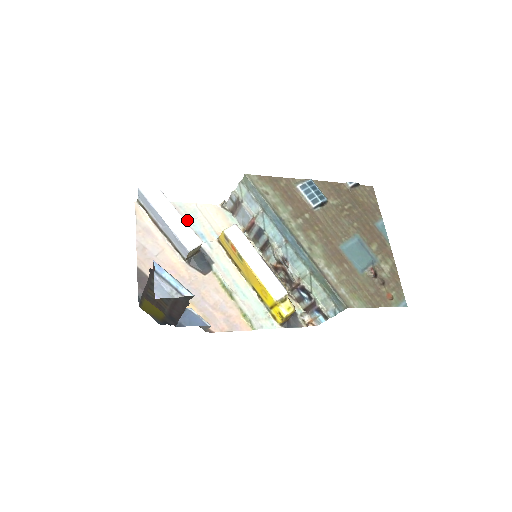
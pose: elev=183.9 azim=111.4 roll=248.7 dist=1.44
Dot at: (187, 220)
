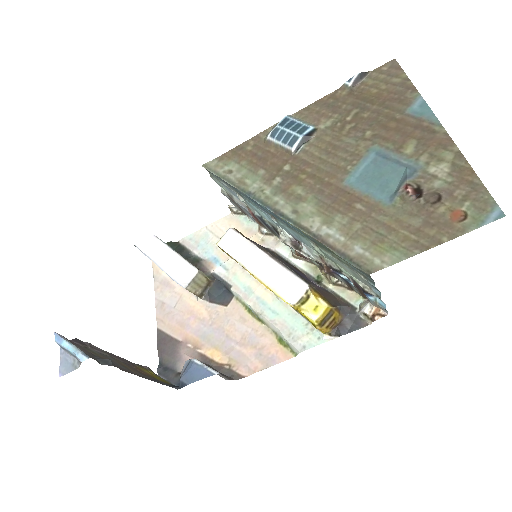
Dot at: (198, 250)
